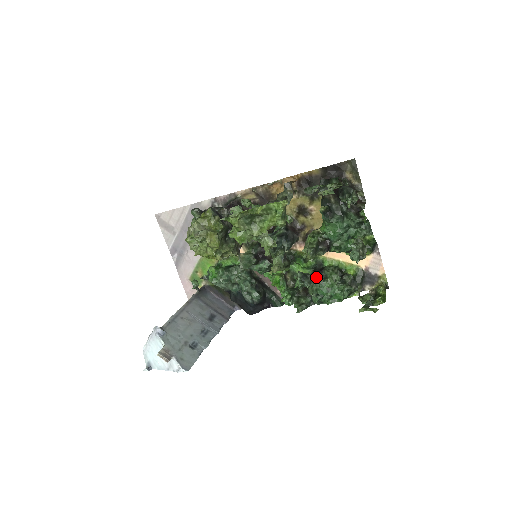
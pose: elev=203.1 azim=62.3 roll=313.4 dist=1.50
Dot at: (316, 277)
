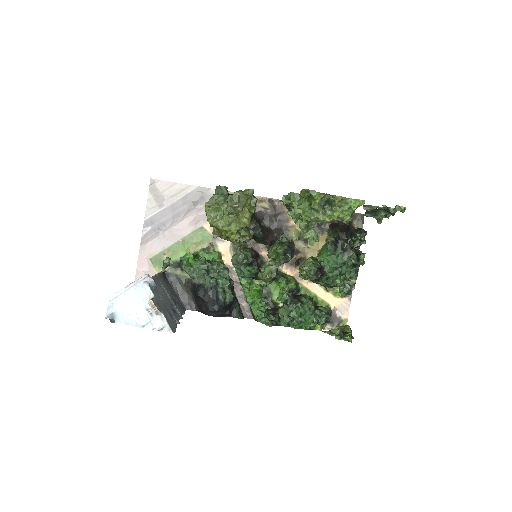
Dot at: (294, 299)
